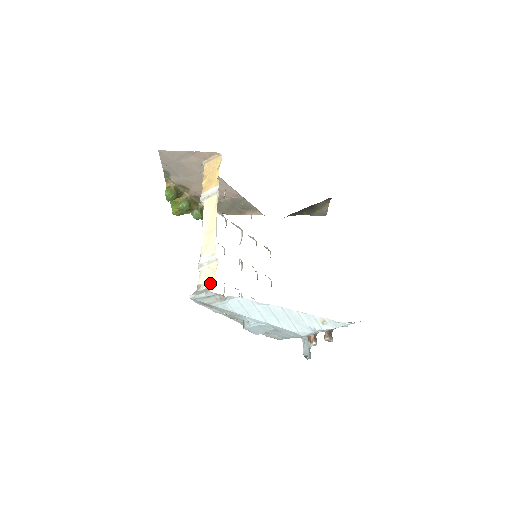
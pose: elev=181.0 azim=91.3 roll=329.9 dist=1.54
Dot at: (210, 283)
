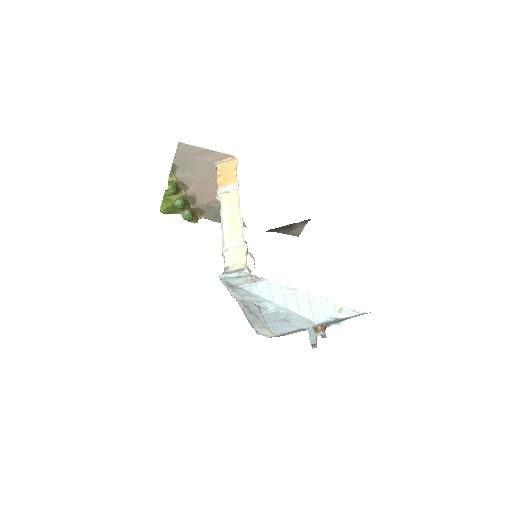
Dot at: (240, 265)
